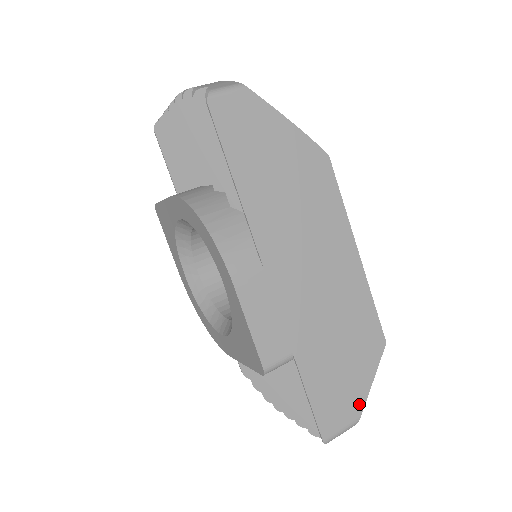
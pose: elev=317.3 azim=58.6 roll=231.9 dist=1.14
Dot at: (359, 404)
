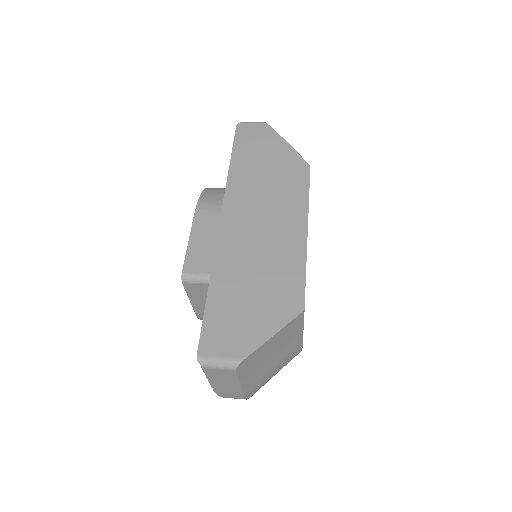
Dot at: (249, 346)
